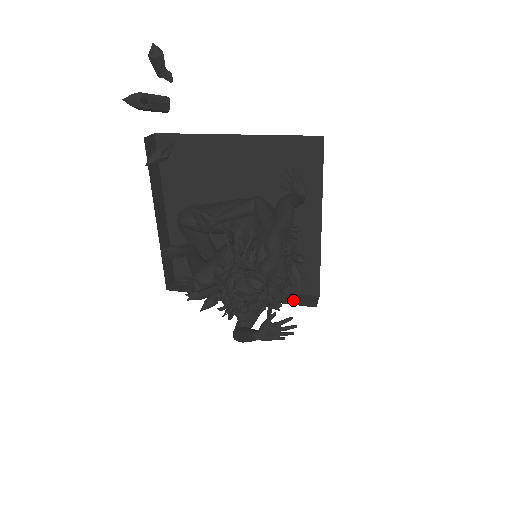
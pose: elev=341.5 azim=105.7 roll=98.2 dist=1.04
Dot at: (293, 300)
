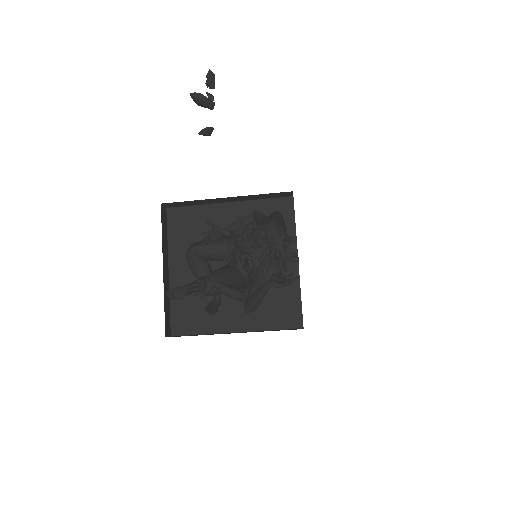
Dot at: occluded
